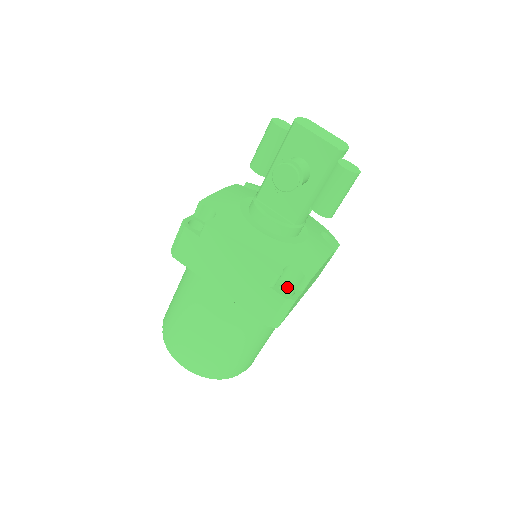
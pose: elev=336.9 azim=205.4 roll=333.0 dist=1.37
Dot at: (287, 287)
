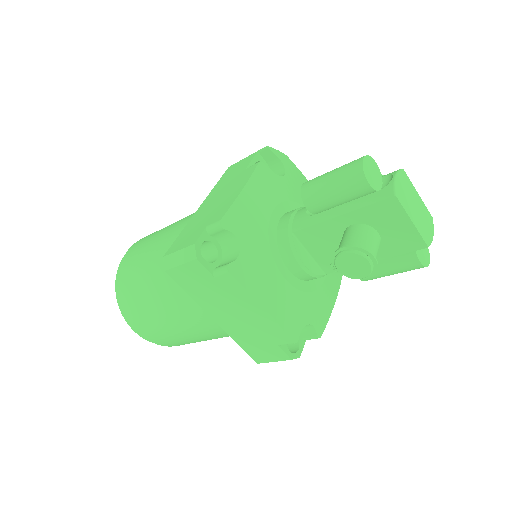
Dot at: occluded
